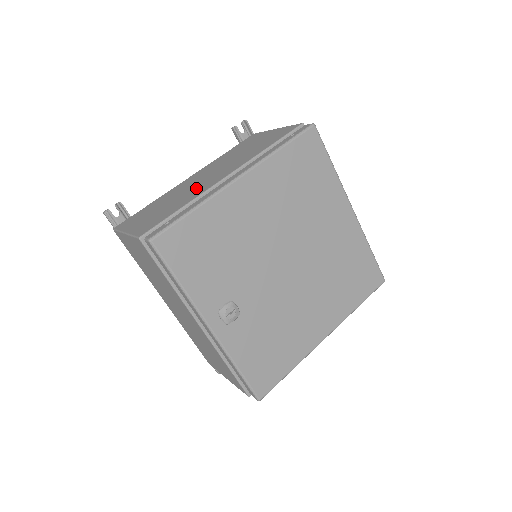
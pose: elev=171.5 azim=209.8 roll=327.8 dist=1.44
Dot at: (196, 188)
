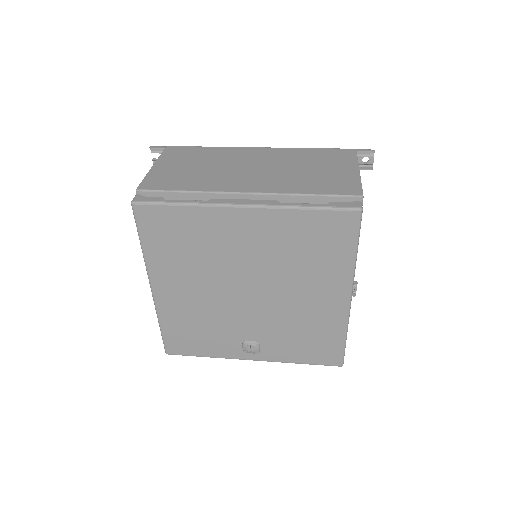
Dot at: occluded
